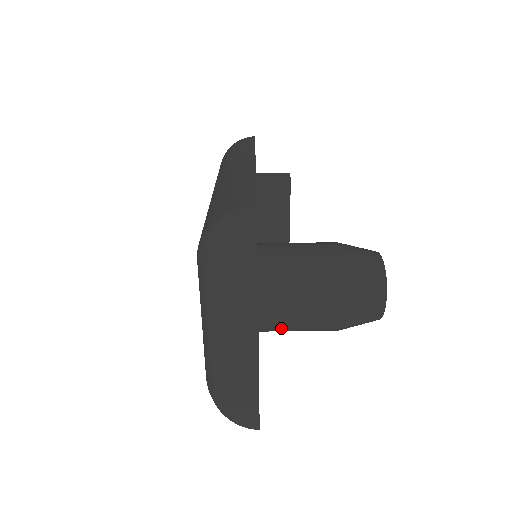
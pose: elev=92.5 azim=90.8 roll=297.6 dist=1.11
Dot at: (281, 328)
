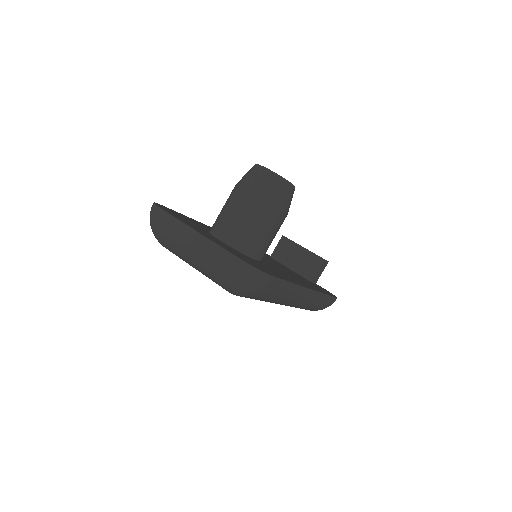
Dot at: (244, 237)
